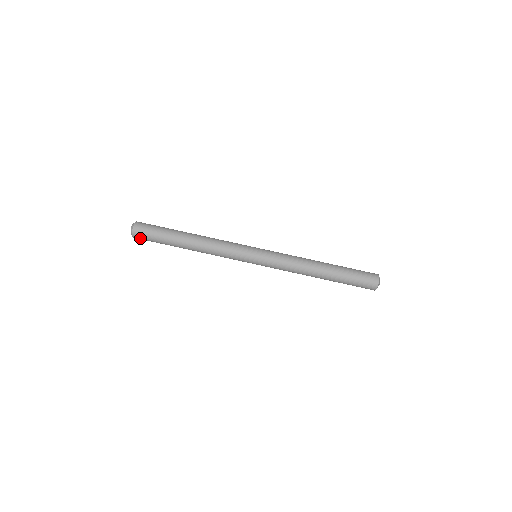
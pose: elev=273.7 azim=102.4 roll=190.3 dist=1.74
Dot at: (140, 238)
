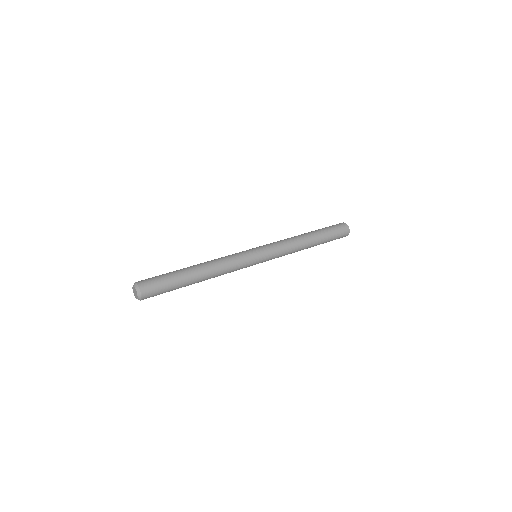
Dot at: (149, 291)
